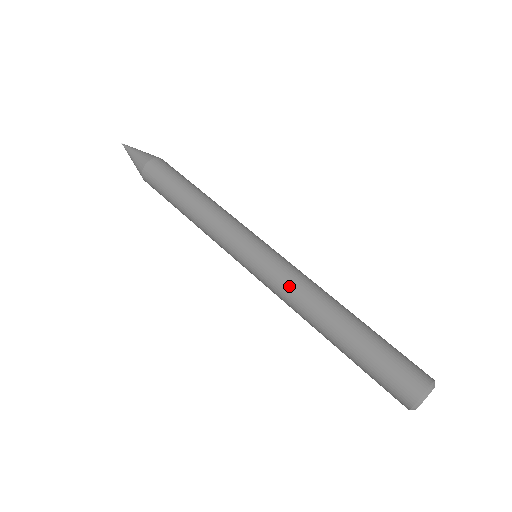
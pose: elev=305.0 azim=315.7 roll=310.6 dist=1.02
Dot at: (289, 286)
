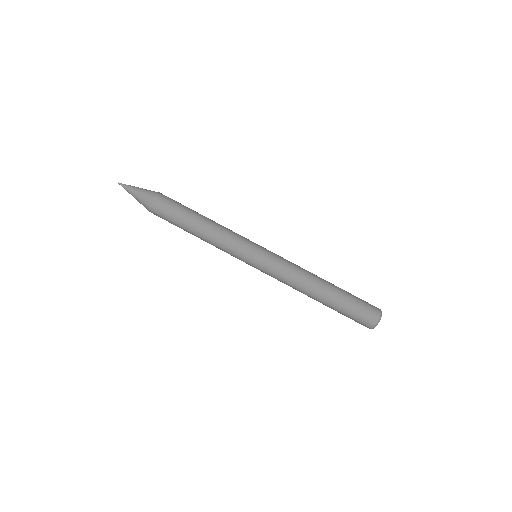
Dot at: (290, 270)
